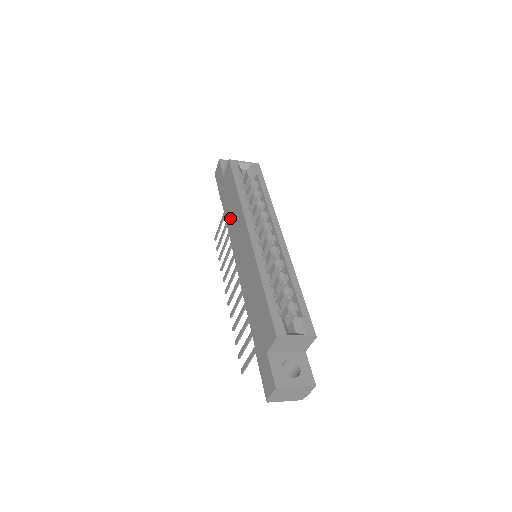
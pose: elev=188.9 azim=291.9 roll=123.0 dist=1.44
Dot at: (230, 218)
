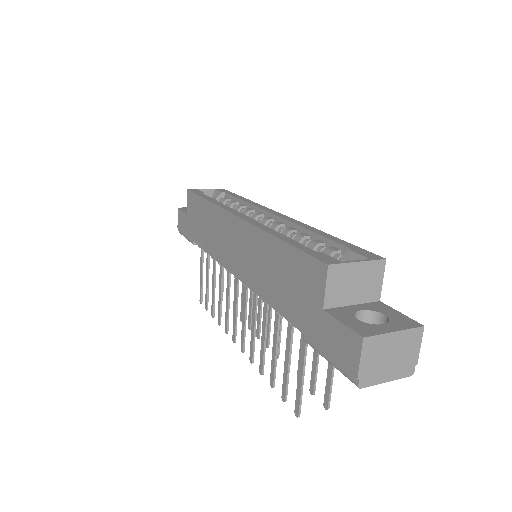
Dot at: (208, 239)
